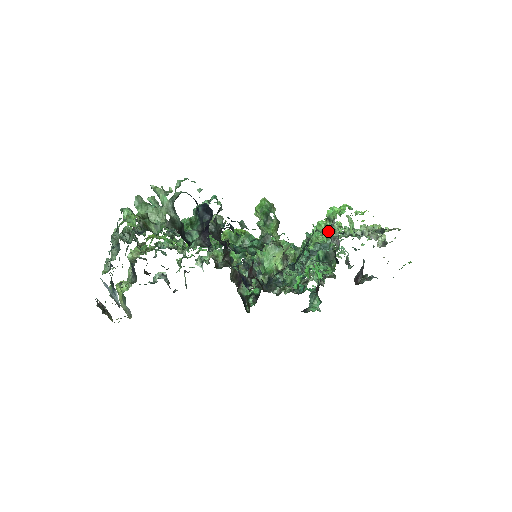
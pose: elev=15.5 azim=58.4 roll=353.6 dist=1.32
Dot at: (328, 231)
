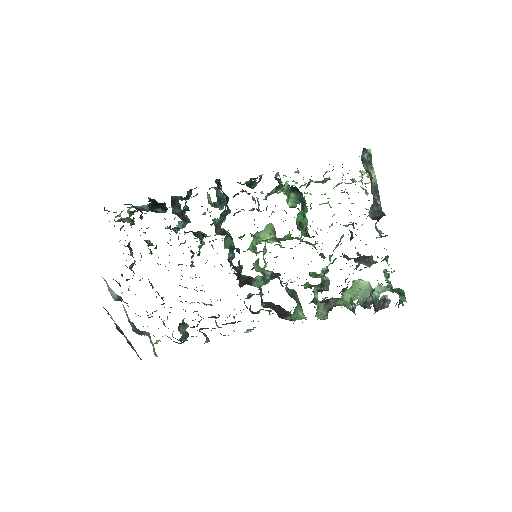
Dot at: occluded
